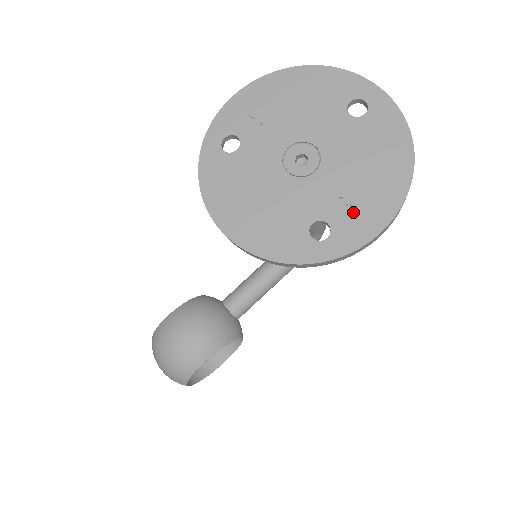
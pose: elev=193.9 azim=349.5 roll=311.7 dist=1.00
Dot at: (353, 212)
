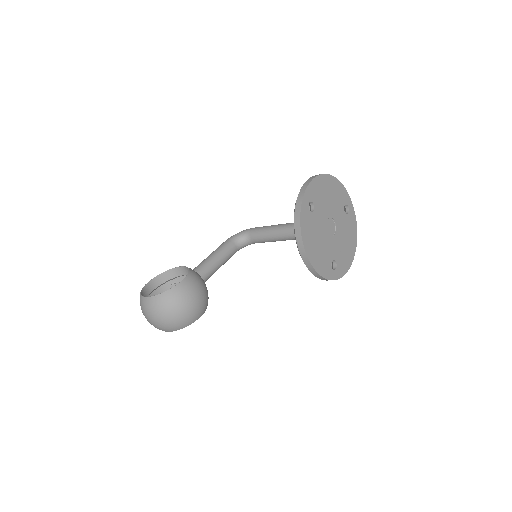
Dot at: (342, 259)
